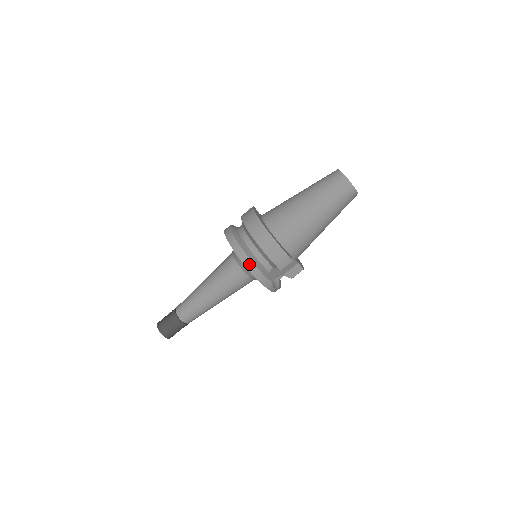
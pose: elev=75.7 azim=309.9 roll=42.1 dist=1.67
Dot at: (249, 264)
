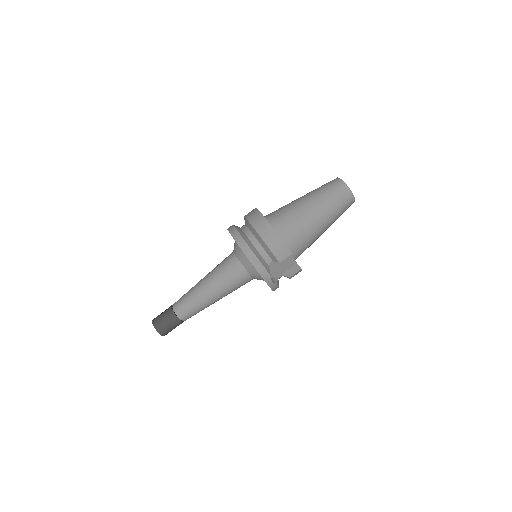
Dot at: (250, 254)
